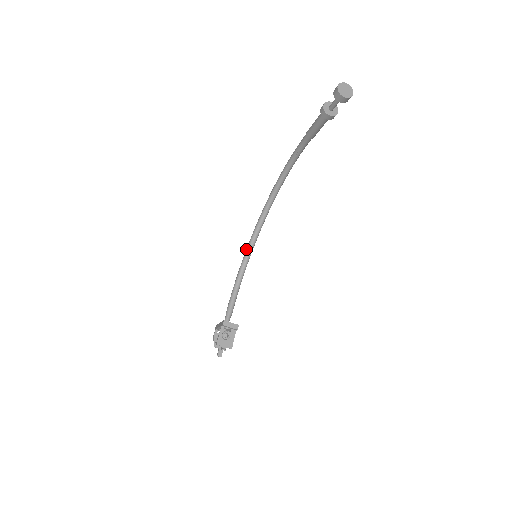
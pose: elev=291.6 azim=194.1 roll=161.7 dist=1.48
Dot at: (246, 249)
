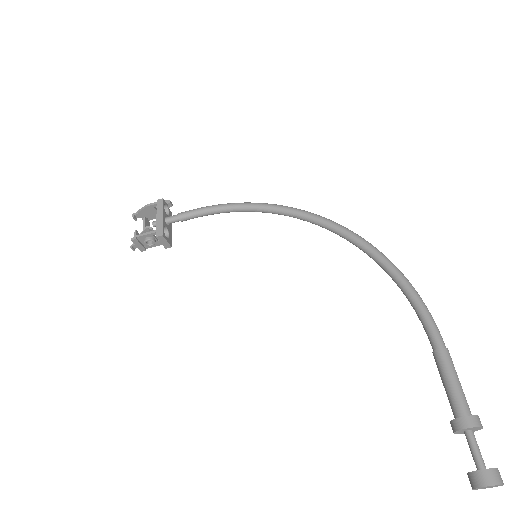
Dot at: (273, 206)
